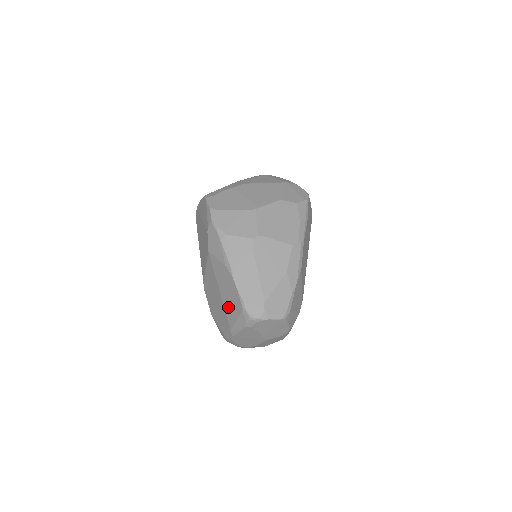
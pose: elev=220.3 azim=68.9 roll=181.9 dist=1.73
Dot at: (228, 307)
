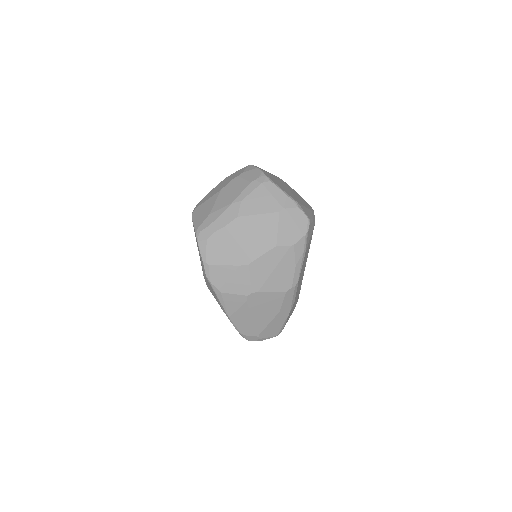
Dot at: occluded
